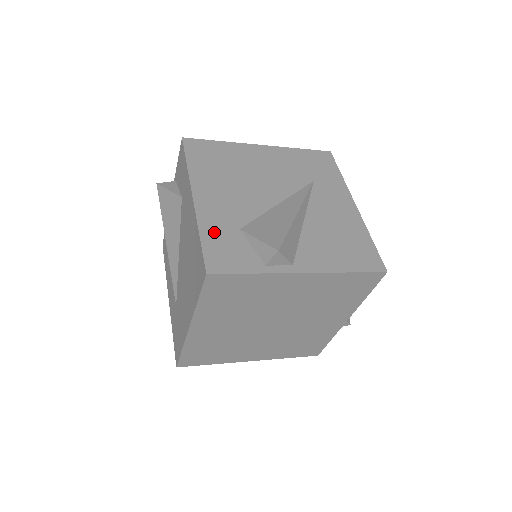
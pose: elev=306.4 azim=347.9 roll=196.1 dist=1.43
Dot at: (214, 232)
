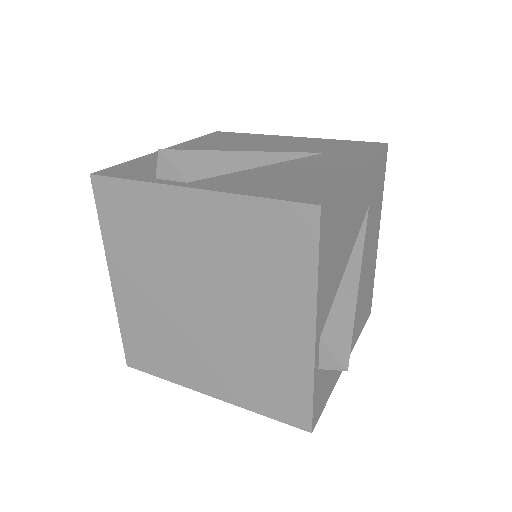
Dot at: (145, 161)
